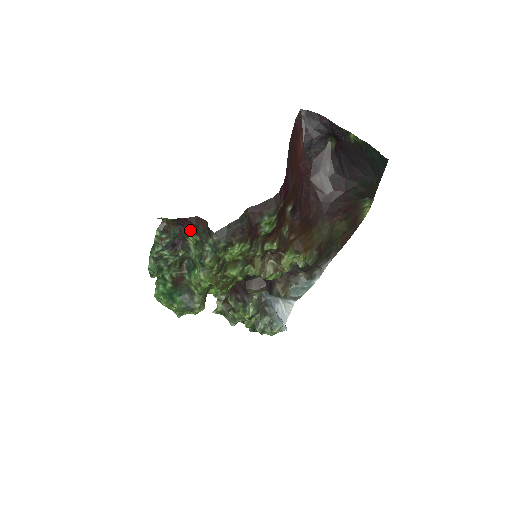
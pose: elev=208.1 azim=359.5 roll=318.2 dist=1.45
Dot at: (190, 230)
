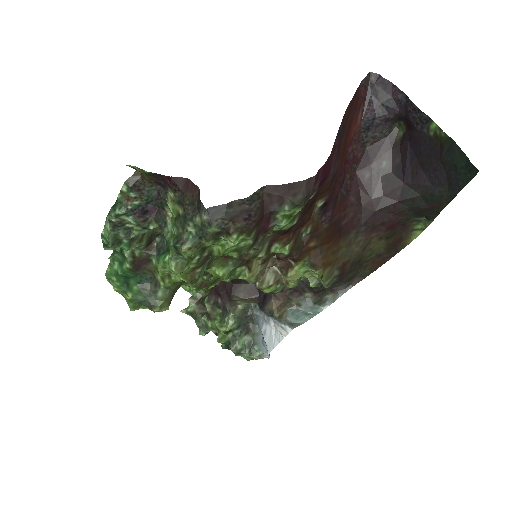
Dot at: (172, 196)
